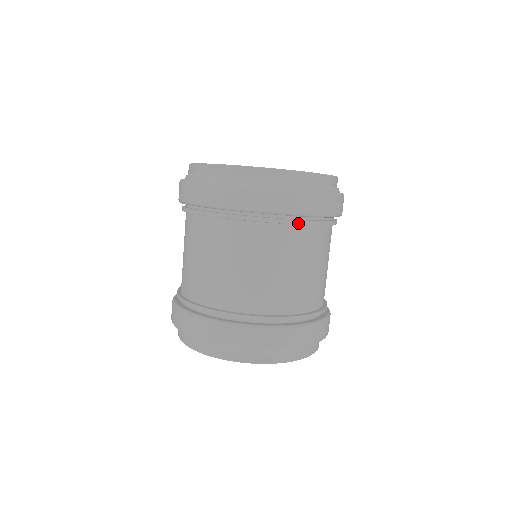
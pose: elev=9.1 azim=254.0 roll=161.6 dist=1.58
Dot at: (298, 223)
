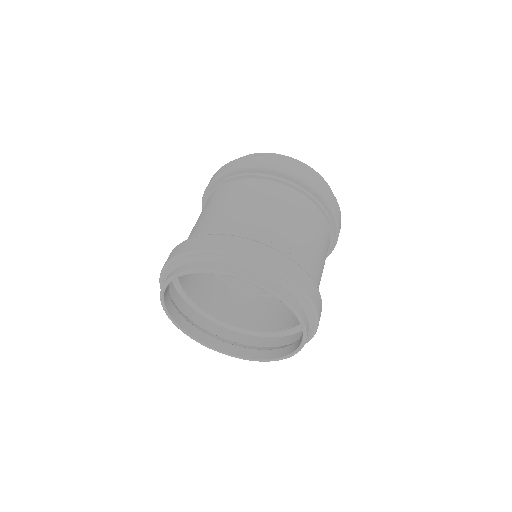
Dot at: (244, 175)
